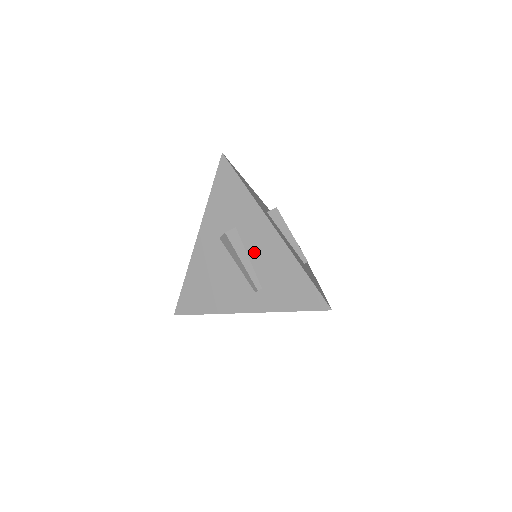
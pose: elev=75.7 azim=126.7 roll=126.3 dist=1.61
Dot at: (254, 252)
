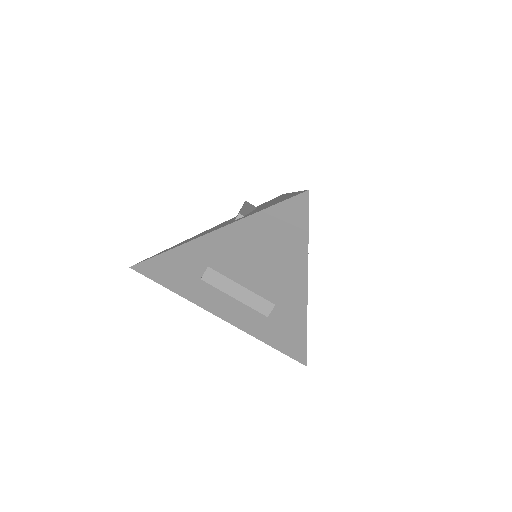
Dot at: (260, 207)
